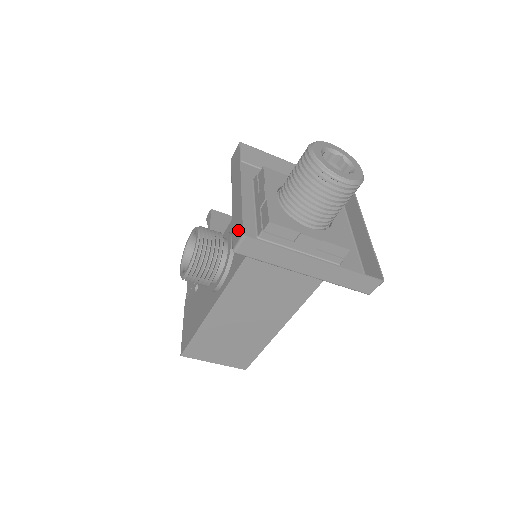
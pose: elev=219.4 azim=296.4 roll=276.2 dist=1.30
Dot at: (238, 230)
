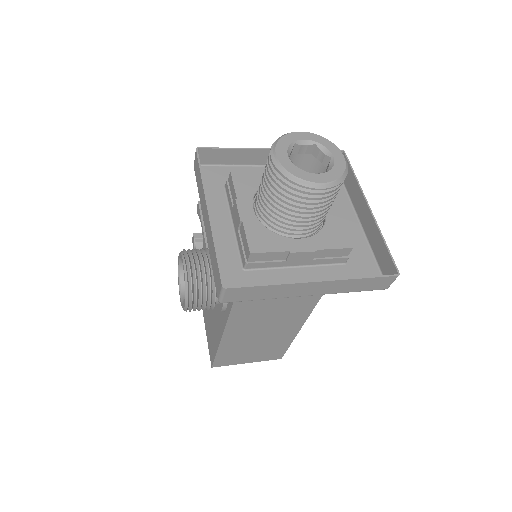
Dot at: (217, 278)
